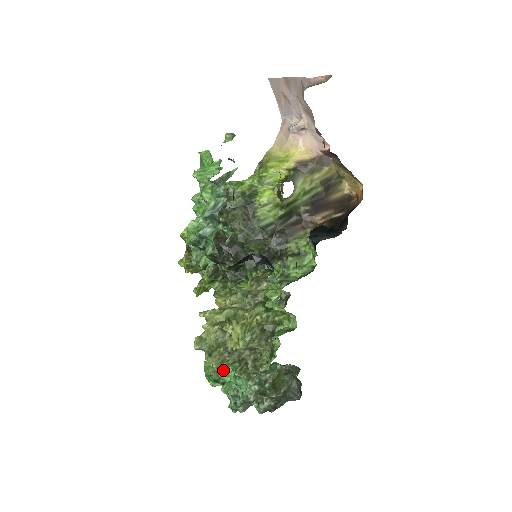
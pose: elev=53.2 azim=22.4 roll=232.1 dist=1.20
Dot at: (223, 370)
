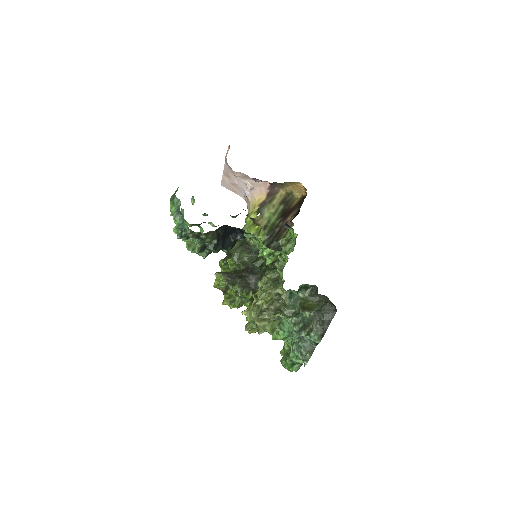
Dot at: (269, 327)
